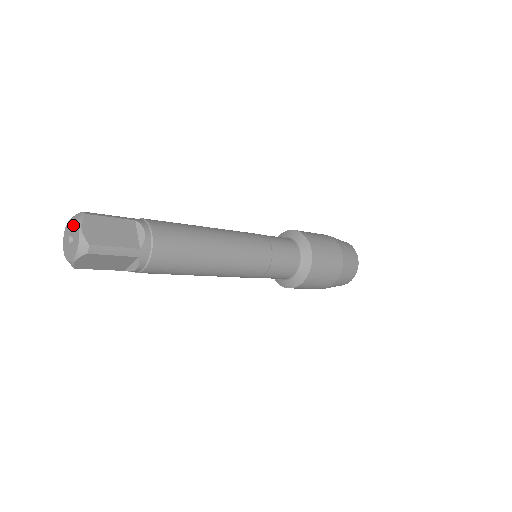
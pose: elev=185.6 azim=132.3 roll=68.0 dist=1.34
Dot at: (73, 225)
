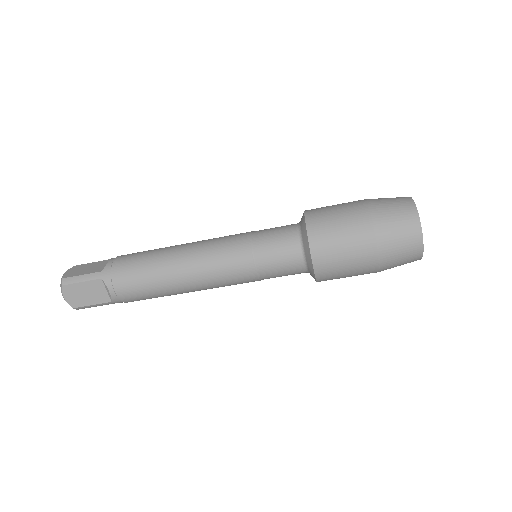
Dot at: occluded
